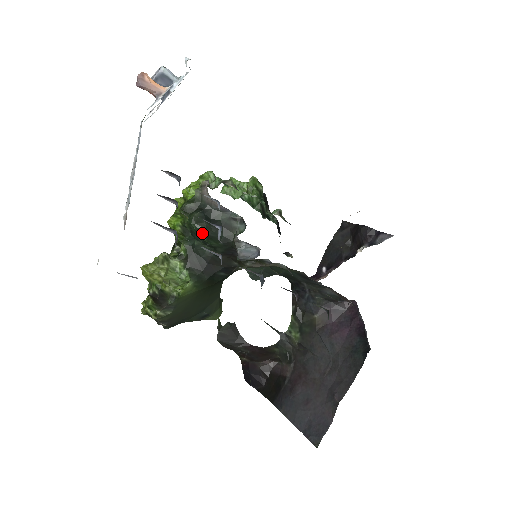
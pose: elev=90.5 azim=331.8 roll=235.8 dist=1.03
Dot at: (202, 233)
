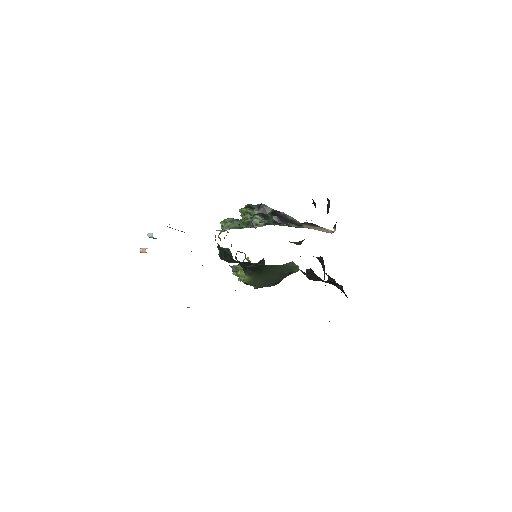
Dot at: occluded
